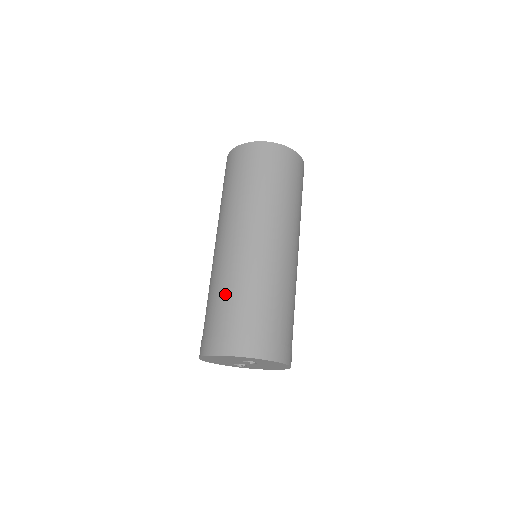
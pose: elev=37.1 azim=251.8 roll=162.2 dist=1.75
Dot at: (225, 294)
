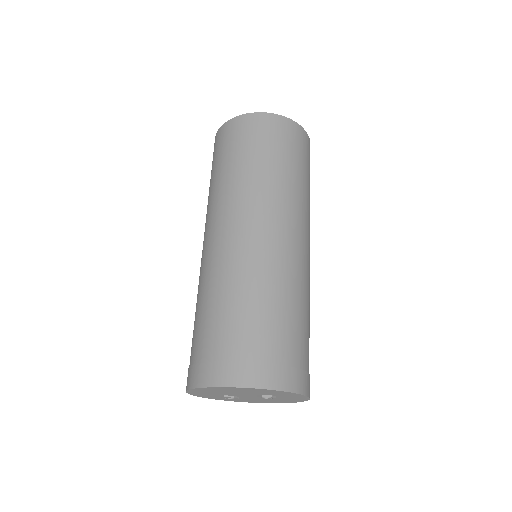
Dot at: (261, 303)
